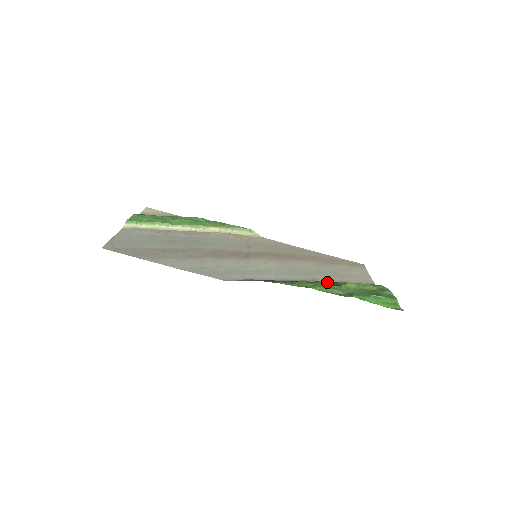
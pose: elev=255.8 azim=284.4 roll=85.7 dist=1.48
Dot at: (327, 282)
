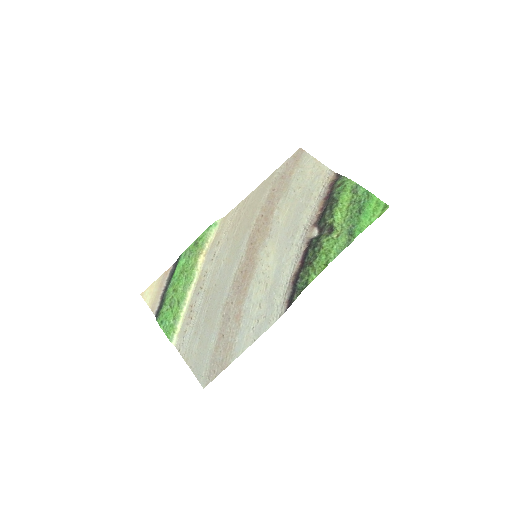
Dot at: (314, 220)
